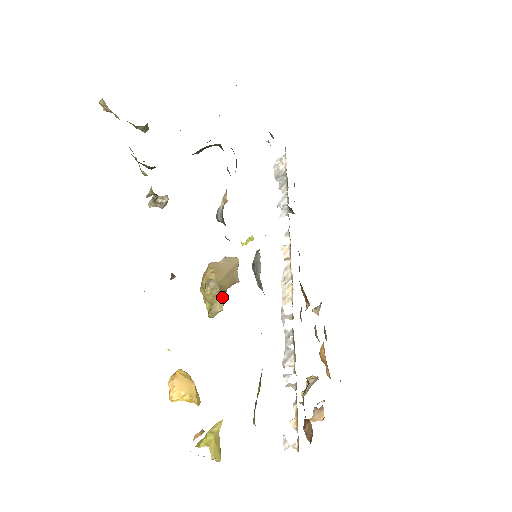
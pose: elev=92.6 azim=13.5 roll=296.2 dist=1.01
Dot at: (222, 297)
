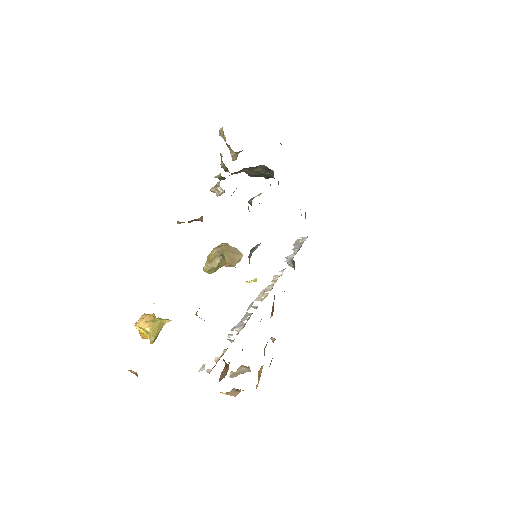
Dot at: (220, 259)
